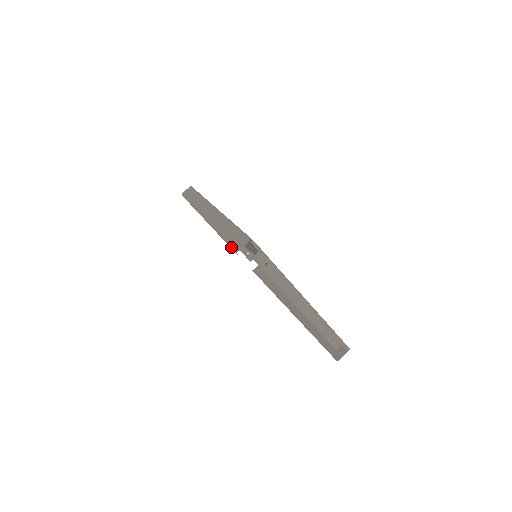
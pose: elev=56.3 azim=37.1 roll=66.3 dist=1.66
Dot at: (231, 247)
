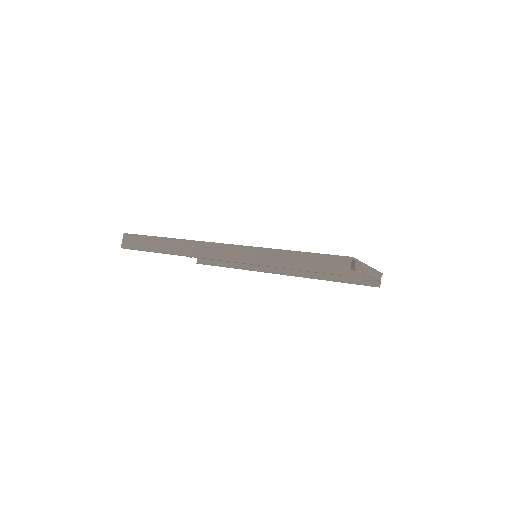
Dot at: (333, 274)
